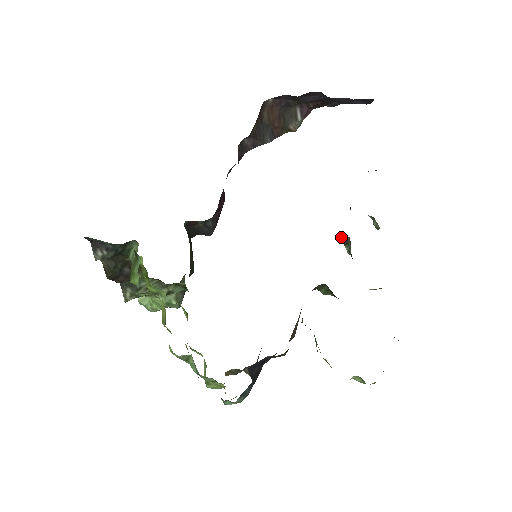
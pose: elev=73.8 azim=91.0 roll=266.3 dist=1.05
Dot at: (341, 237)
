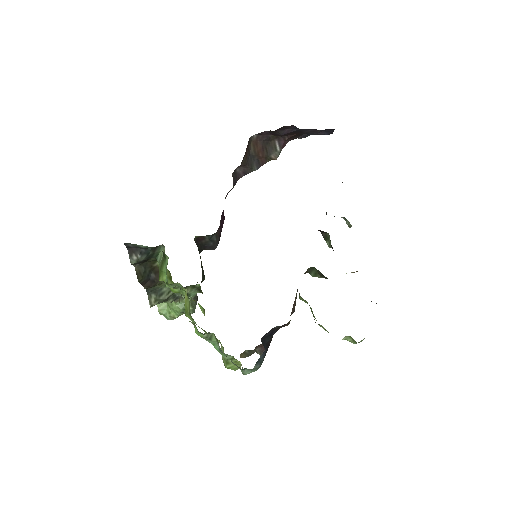
Dot at: (322, 235)
